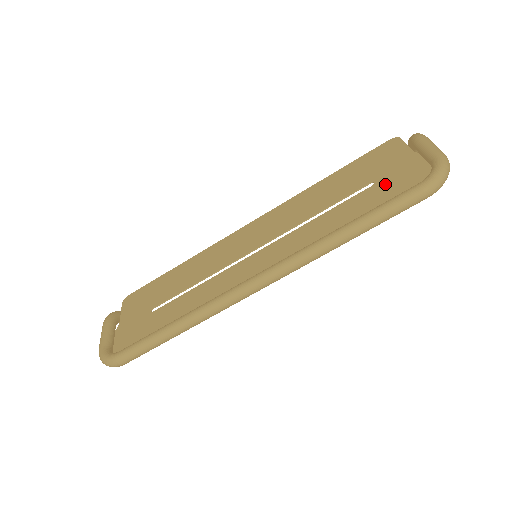
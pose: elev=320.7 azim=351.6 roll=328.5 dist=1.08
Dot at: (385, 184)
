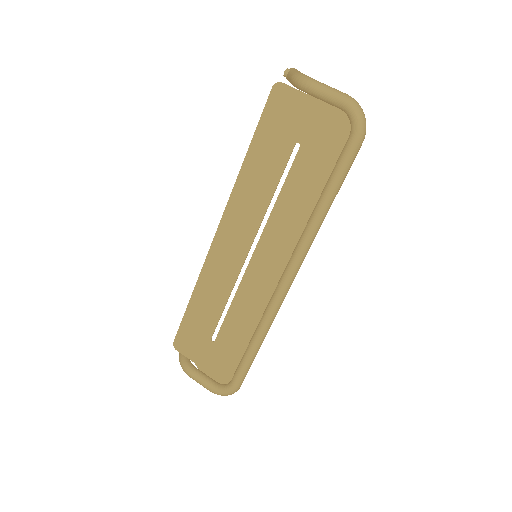
Dot at: (311, 141)
